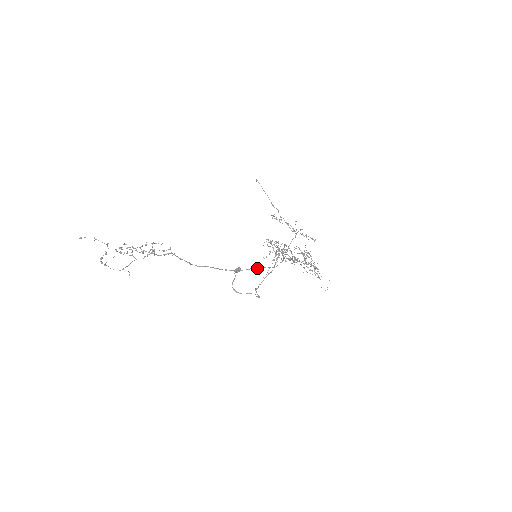
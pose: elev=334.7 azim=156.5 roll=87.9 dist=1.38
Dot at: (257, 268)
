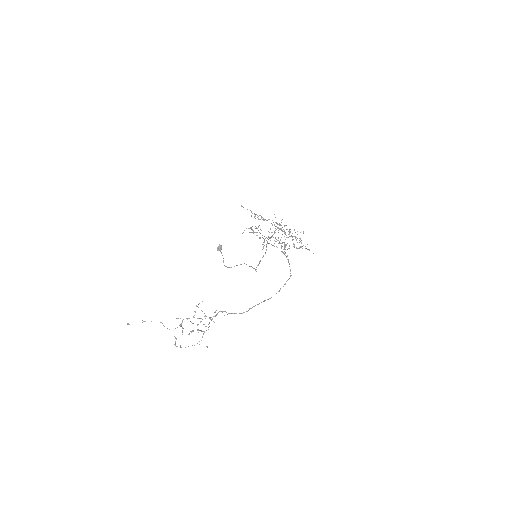
Dot at: (283, 286)
